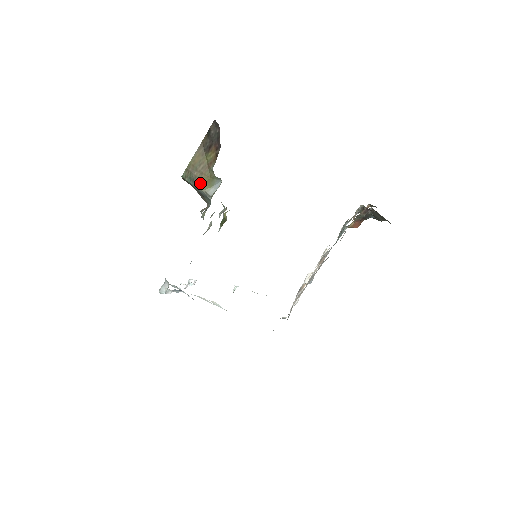
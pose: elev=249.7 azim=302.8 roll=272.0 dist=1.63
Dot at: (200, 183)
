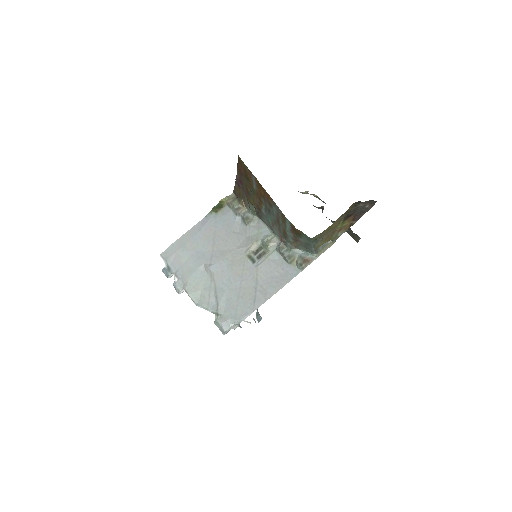
Dot at: (321, 244)
